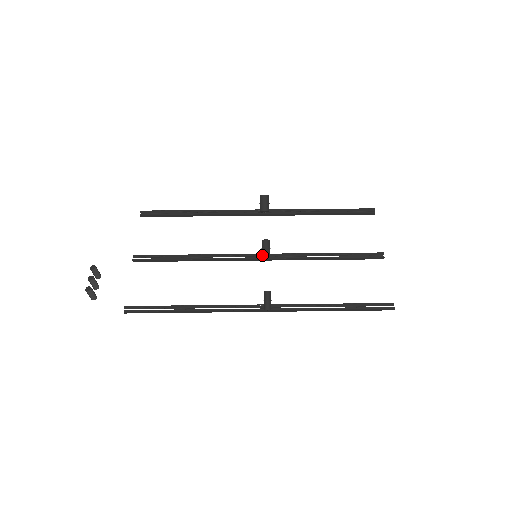
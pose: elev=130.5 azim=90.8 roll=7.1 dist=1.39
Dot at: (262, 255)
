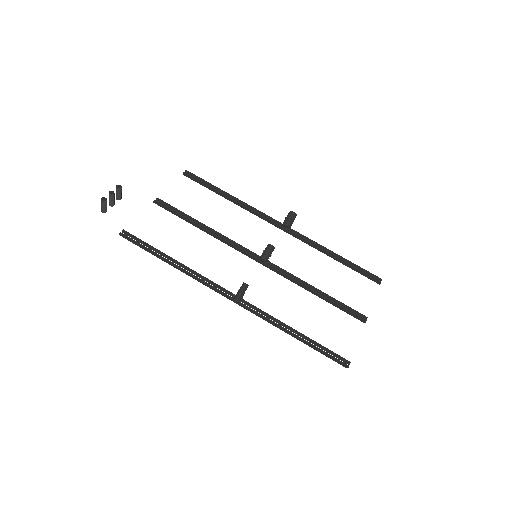
Dot at: (261, 256)
